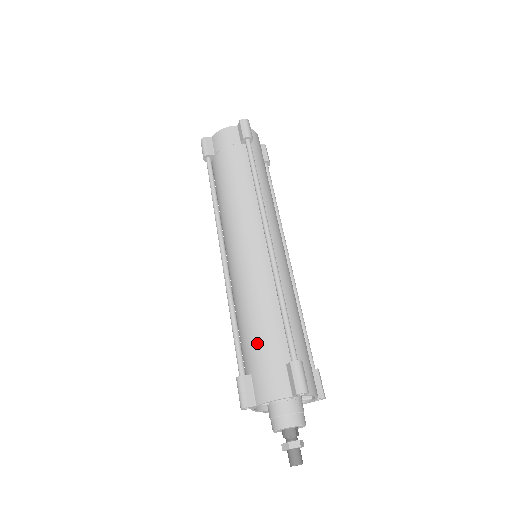
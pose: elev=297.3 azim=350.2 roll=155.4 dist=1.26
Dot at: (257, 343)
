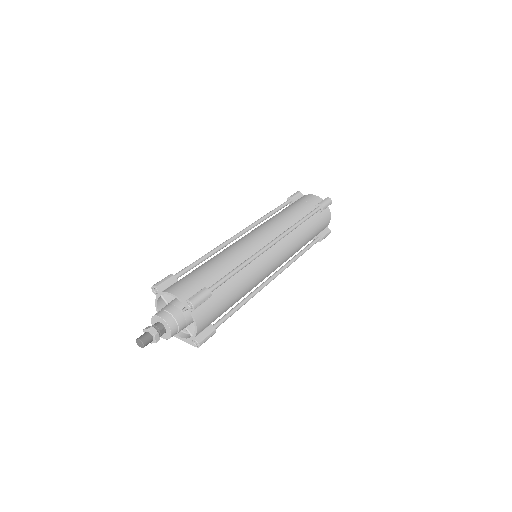
Dot at: (201, 270)
